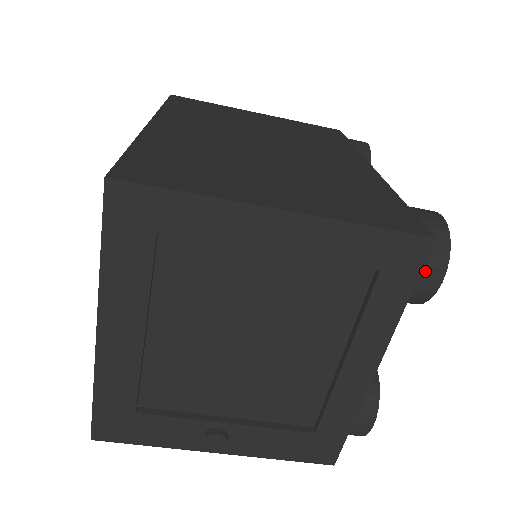
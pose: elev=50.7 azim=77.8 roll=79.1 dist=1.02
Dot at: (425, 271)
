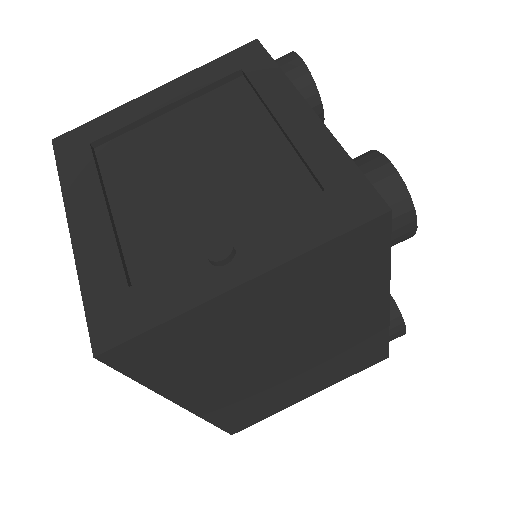
Dot at: (282, 62)
